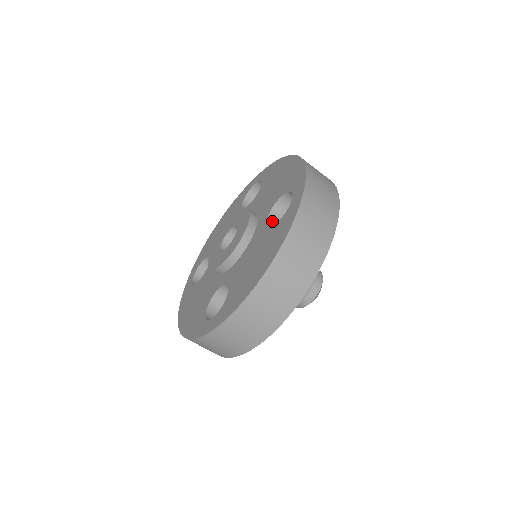
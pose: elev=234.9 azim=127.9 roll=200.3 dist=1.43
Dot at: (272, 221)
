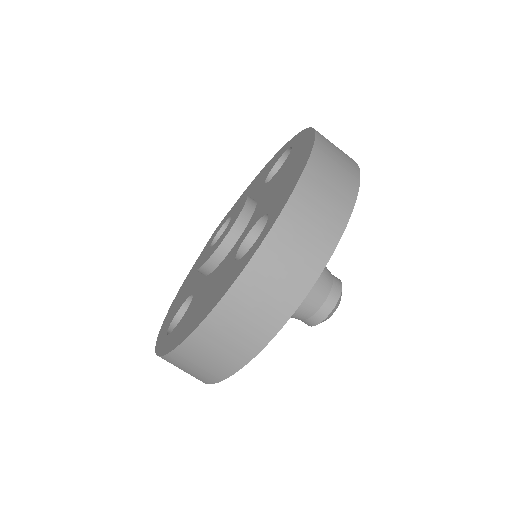
Dot at: occluded
